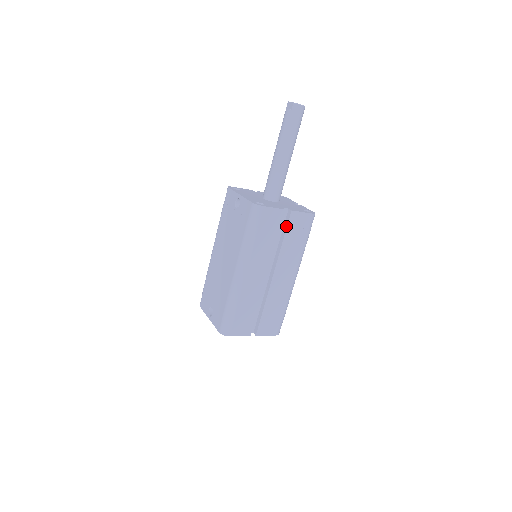
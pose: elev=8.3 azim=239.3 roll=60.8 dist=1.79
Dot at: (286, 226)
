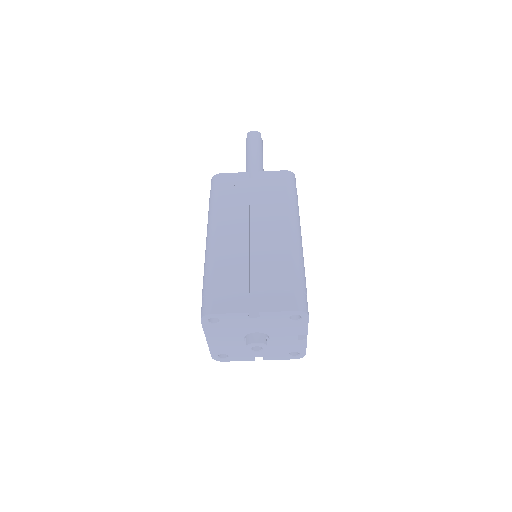
Dot at: (256, 186)
